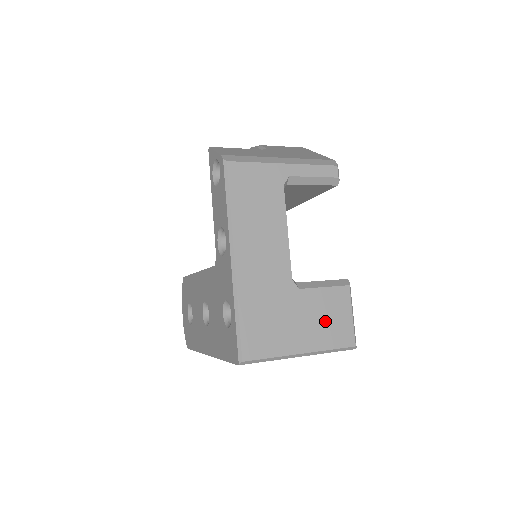
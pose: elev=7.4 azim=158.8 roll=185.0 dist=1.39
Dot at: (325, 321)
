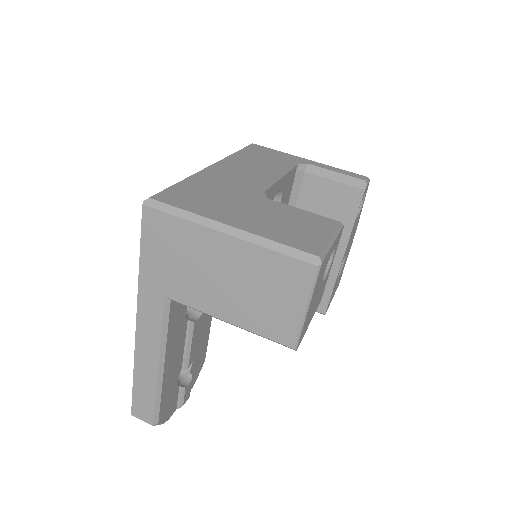
Dot at: (285, 224)
